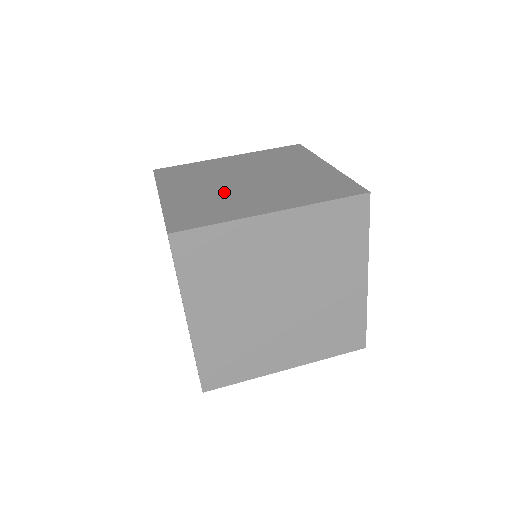
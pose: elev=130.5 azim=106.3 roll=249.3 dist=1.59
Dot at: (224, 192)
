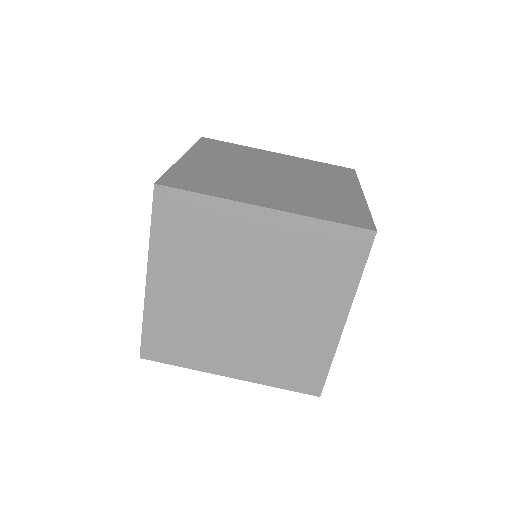
Dot at: (241, 175)
